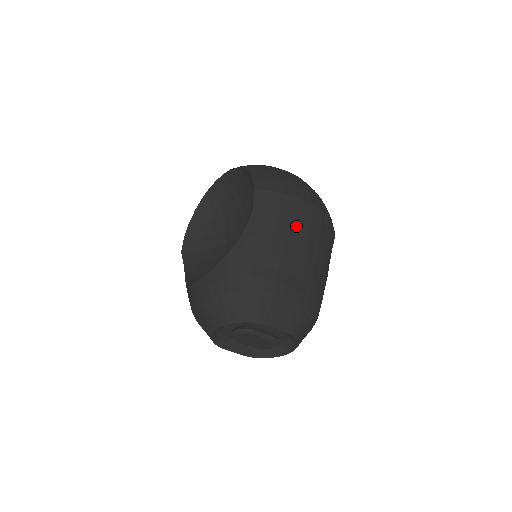
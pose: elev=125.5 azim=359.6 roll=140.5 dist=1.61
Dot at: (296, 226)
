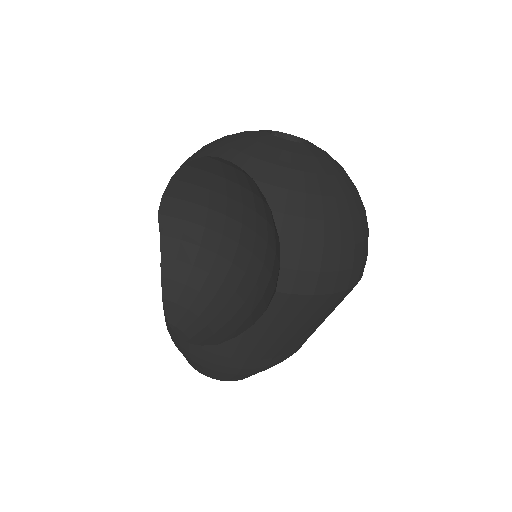
Dot at: (313, 318)
